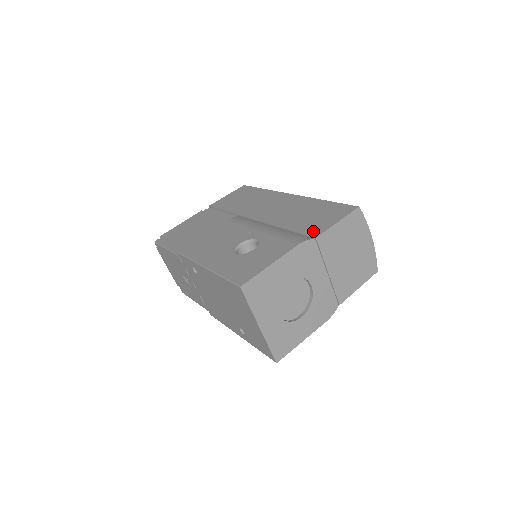
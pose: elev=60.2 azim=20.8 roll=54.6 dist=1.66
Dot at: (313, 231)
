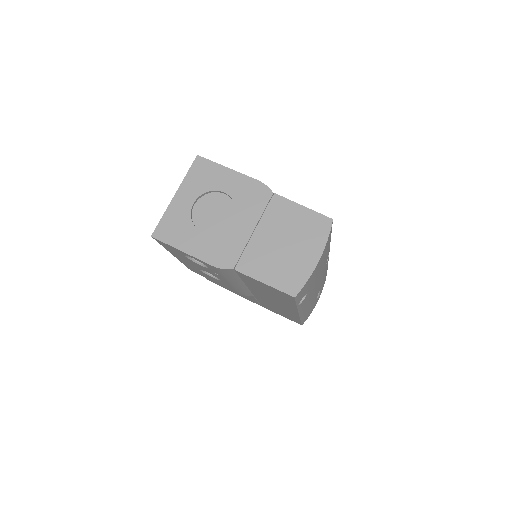
Dot at: occluded
